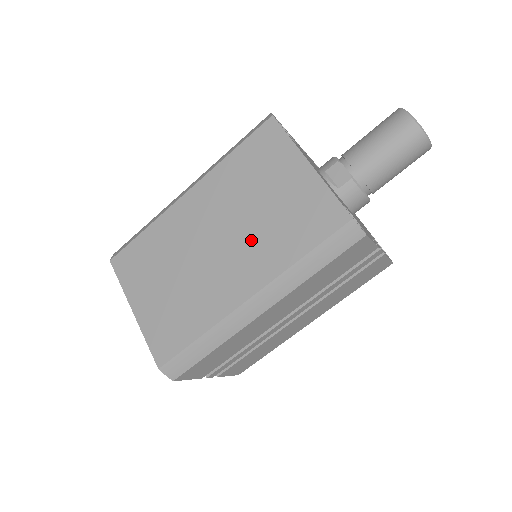
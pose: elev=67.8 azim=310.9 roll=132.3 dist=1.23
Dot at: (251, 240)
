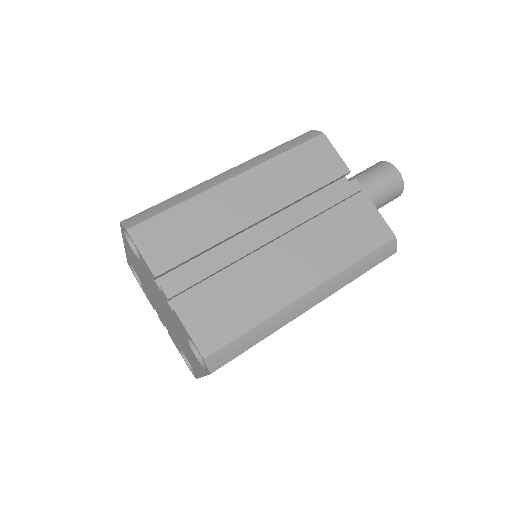
Dot at: occluded
